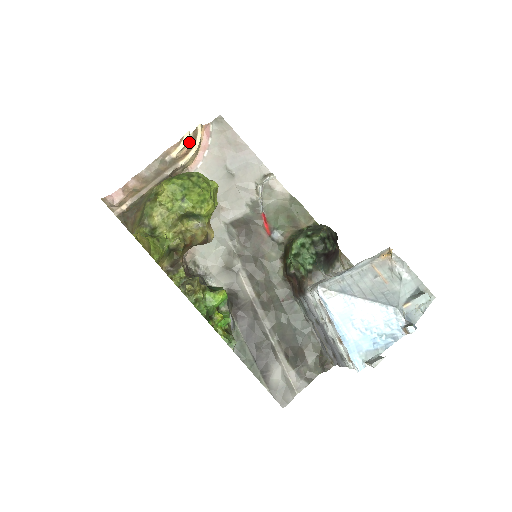
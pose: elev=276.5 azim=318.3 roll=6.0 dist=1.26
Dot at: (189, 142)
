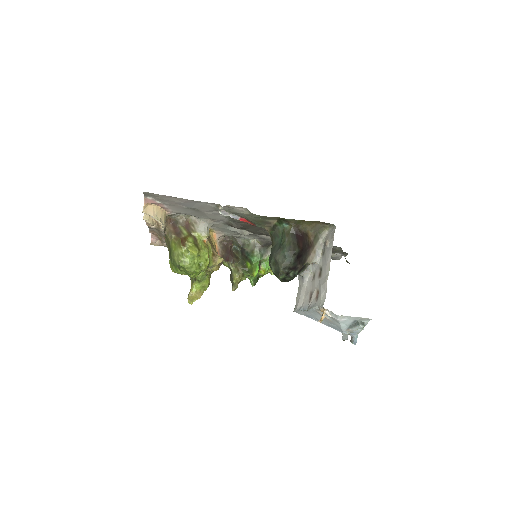
Dot at: occluded
